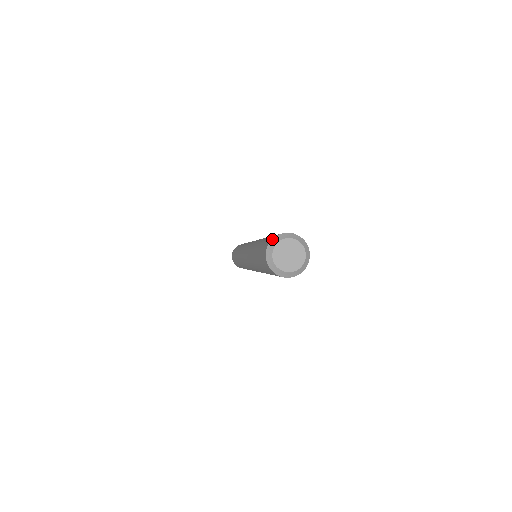
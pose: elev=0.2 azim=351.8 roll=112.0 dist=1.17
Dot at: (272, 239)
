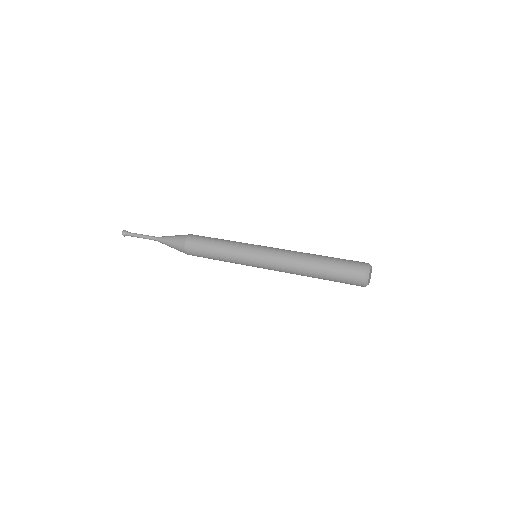
Dot at: (366, 271)
